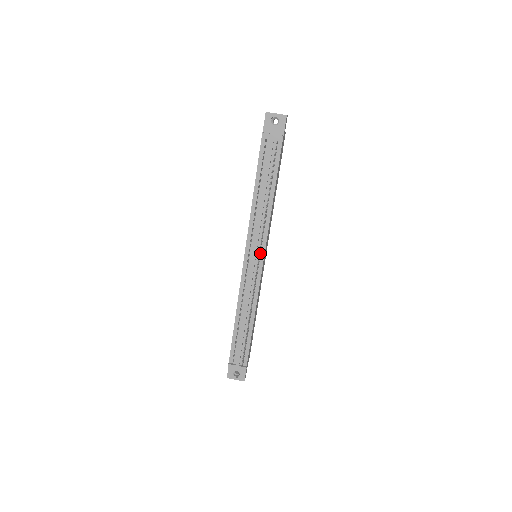
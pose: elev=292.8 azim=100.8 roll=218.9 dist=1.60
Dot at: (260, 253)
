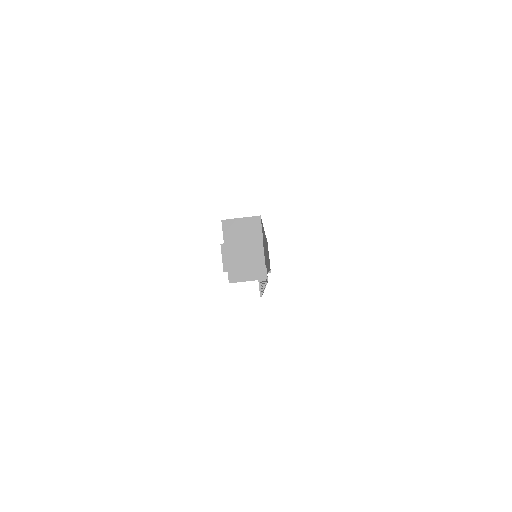
Dot at: occluded
